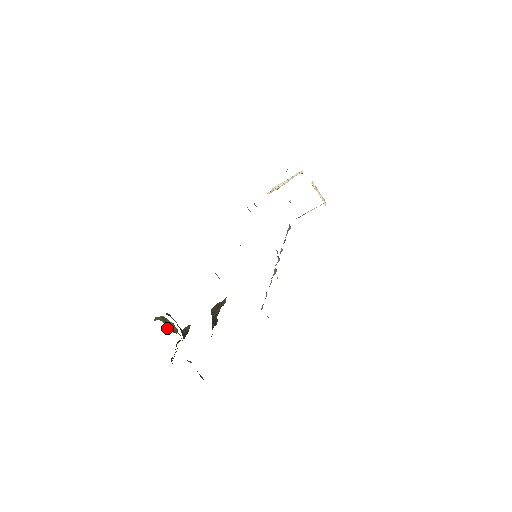
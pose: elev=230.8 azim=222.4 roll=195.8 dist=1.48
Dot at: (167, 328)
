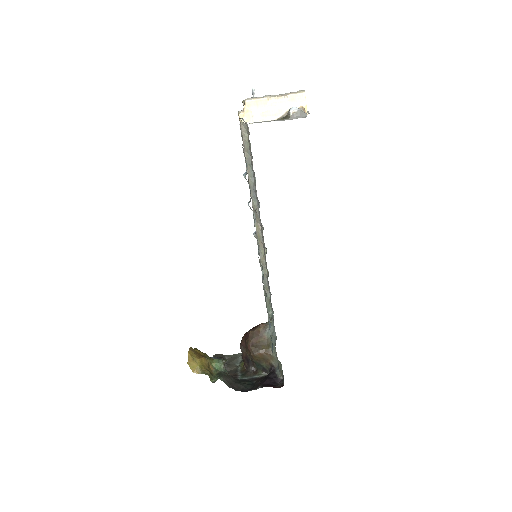
Dot at: (211, 374)
